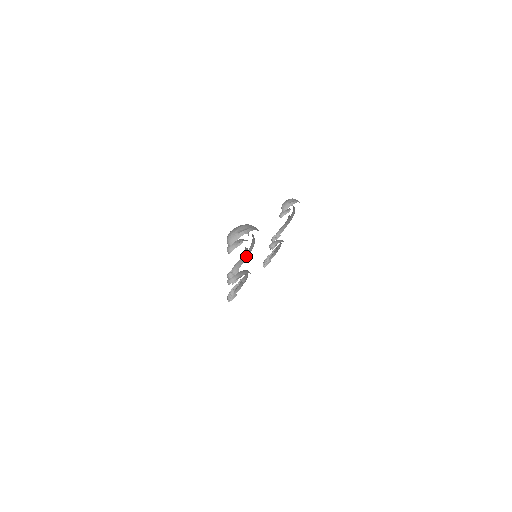
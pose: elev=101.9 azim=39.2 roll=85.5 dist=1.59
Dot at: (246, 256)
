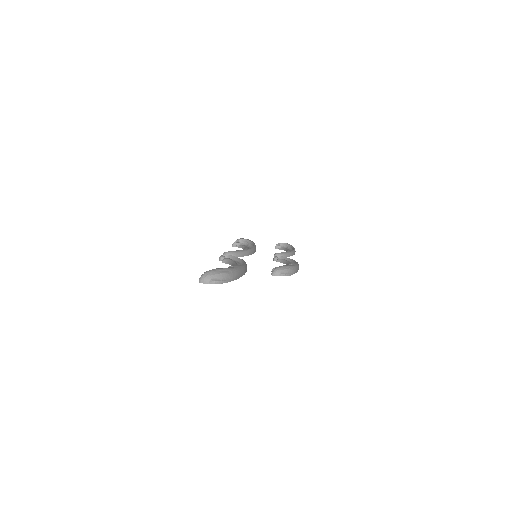
Dot at: occluded
